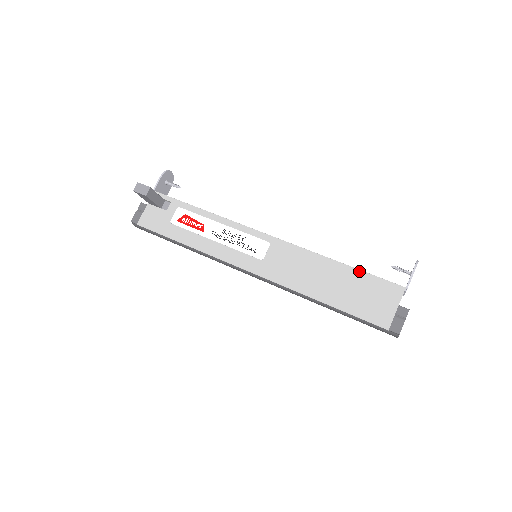
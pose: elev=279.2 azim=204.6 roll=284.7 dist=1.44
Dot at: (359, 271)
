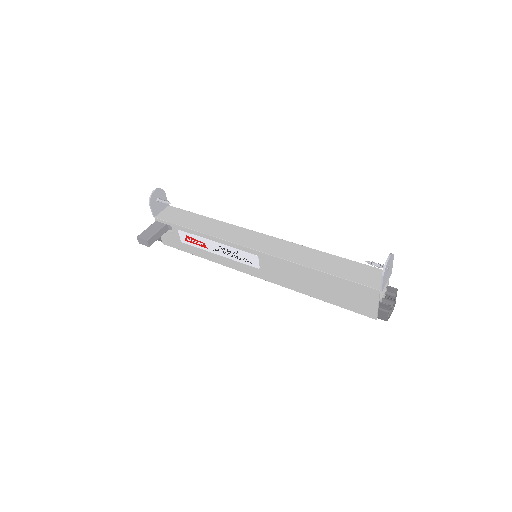
Dot at: (336, 278)
